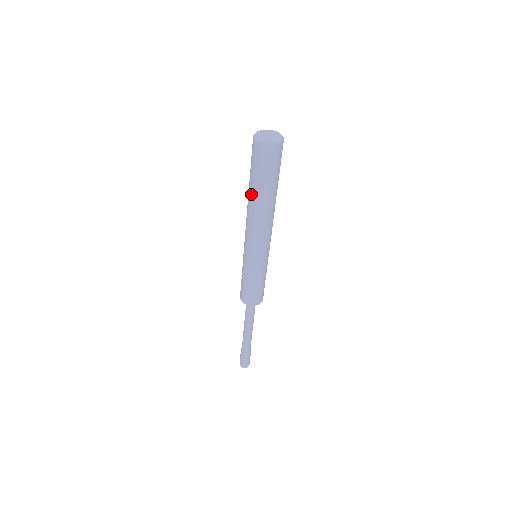
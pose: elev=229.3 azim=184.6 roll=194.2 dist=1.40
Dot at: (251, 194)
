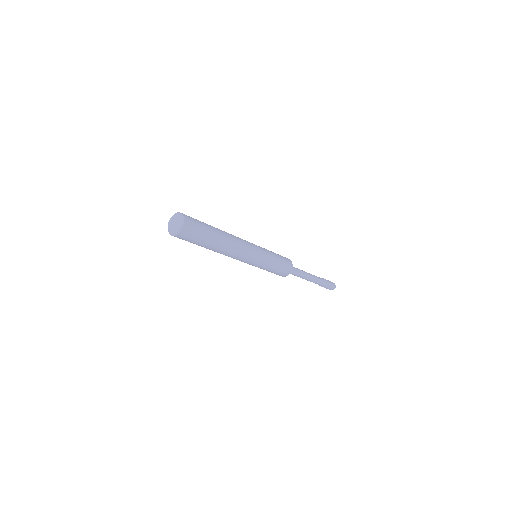
Dot at: occluded
